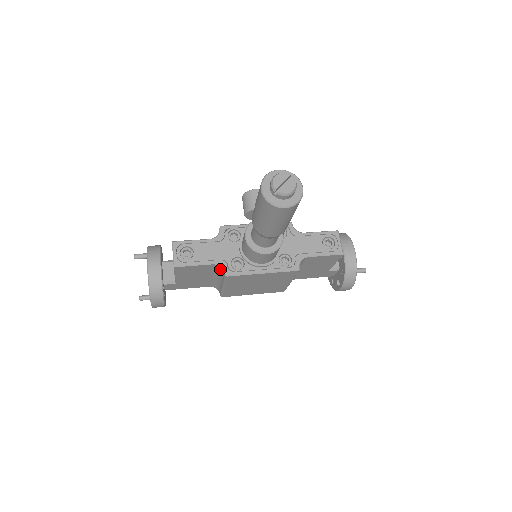
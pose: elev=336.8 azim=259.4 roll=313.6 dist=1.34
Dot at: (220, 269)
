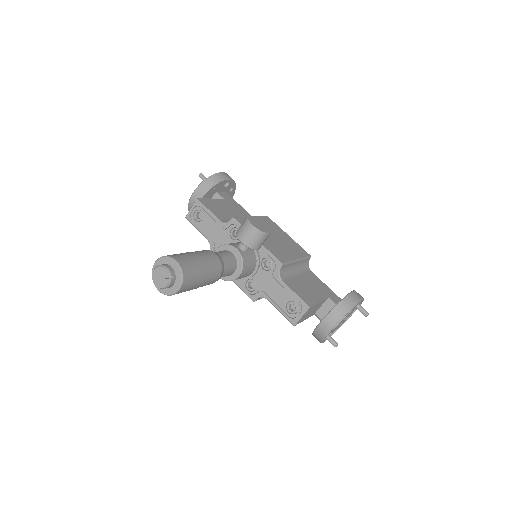
Dot at: occluded
